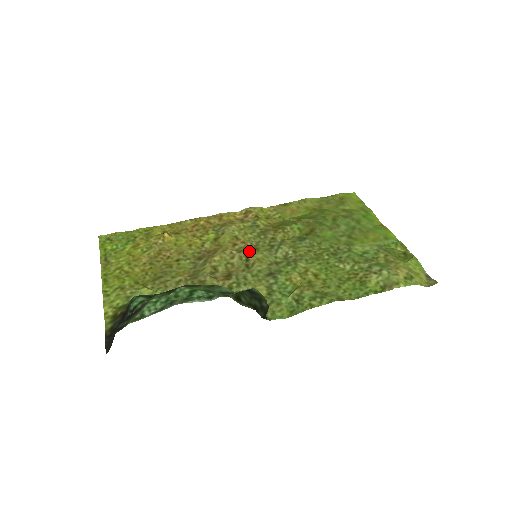
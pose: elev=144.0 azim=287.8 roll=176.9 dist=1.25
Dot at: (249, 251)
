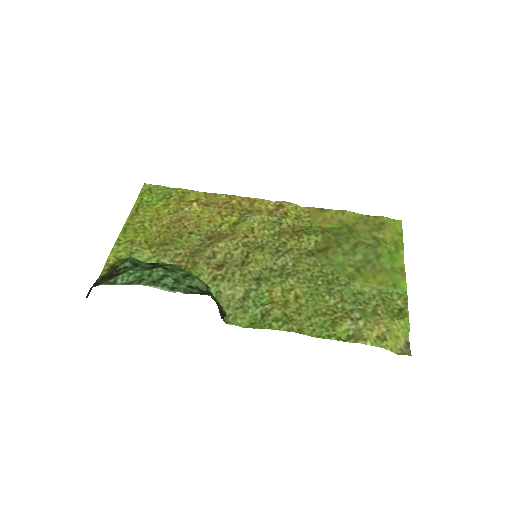
Dot at: (253, 248)
